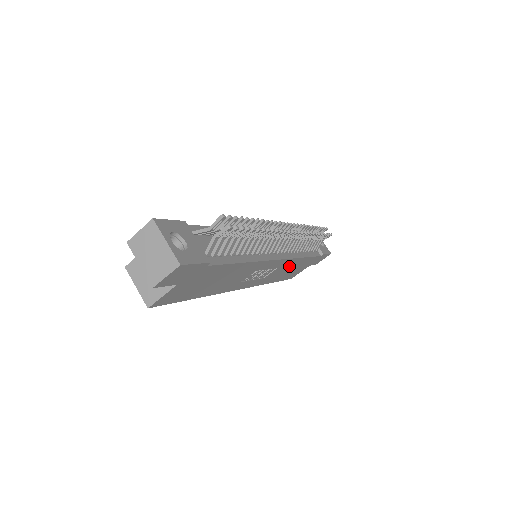
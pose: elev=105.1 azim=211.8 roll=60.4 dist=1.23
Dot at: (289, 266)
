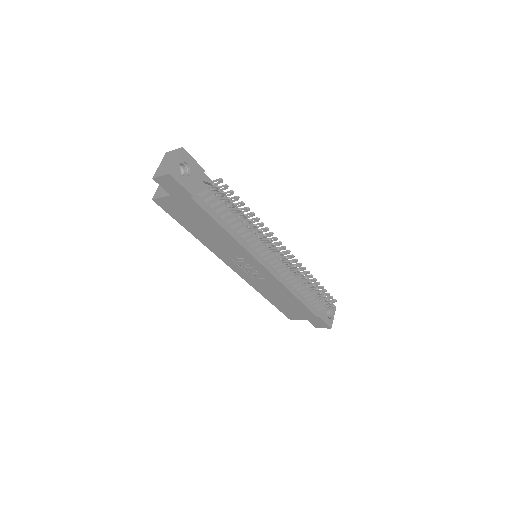
Dot at: (280, 291)
